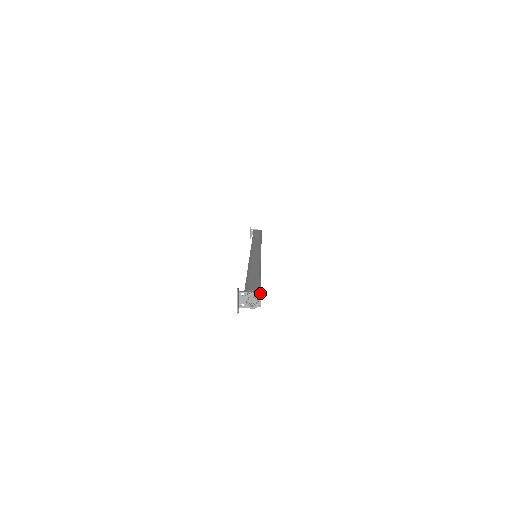
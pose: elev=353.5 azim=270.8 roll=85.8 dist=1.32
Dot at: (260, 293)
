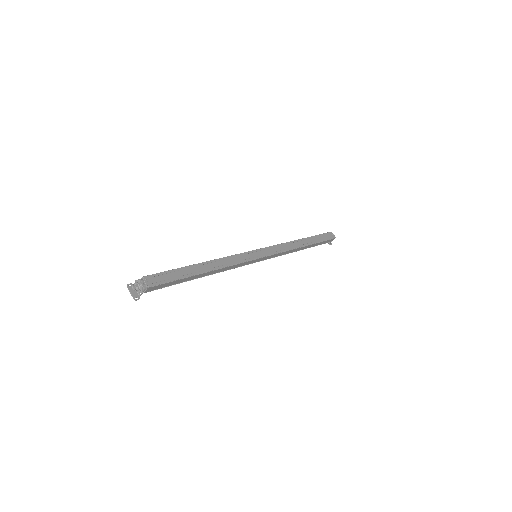
Dot at: (144, 278)
